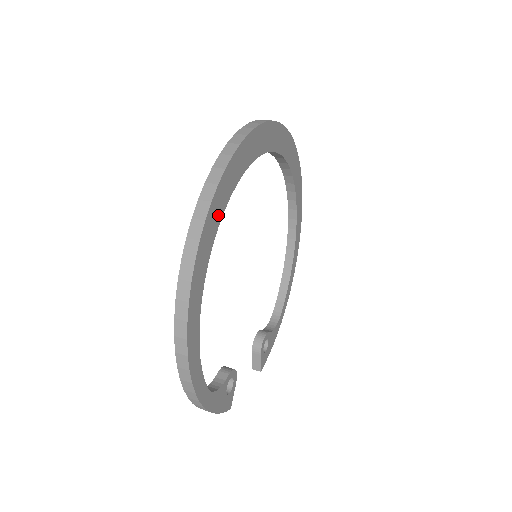
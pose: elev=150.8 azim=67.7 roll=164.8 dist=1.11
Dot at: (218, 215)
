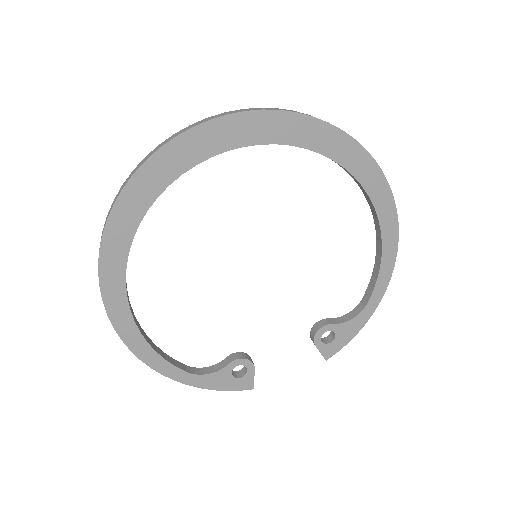
Dot at: (123, 244)
